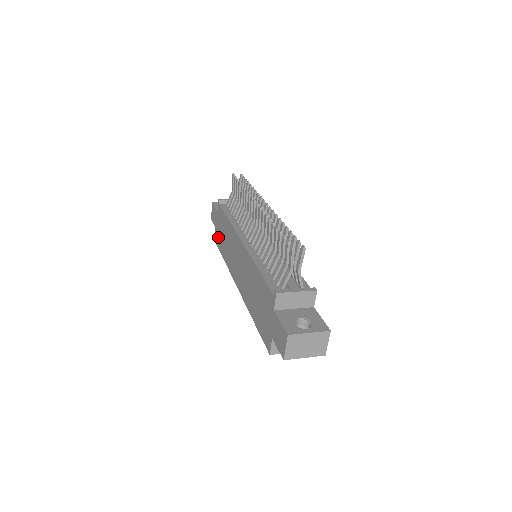
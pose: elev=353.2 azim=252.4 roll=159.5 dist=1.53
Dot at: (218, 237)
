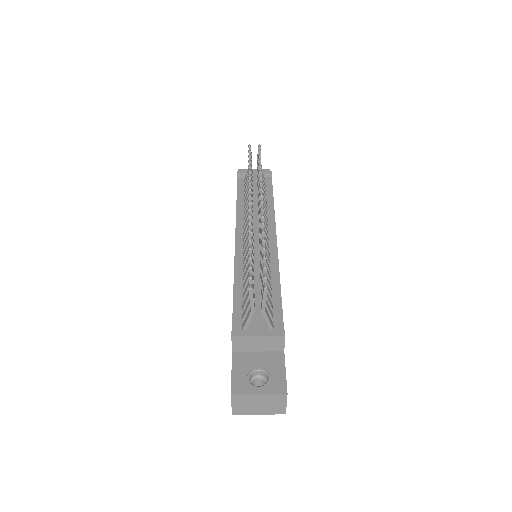
Dot at: occluded
